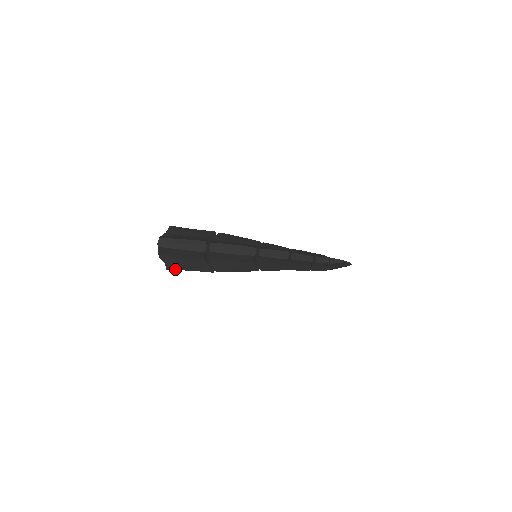
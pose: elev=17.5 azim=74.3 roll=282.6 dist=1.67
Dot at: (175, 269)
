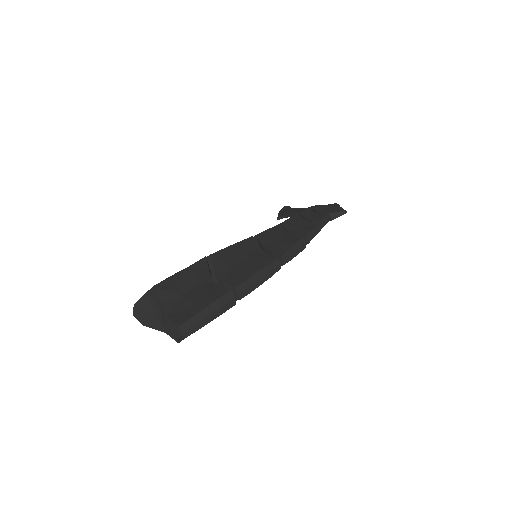
Dot at: occluded
